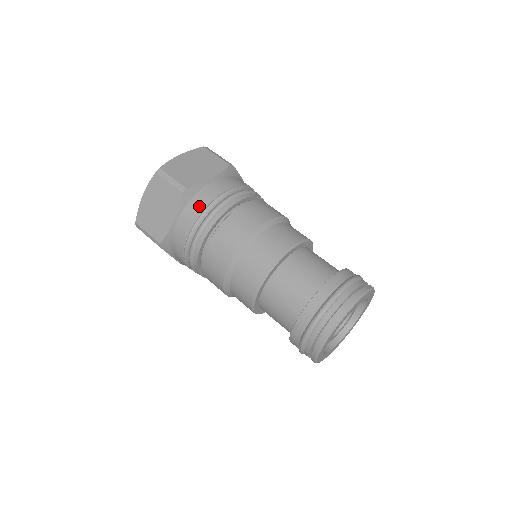
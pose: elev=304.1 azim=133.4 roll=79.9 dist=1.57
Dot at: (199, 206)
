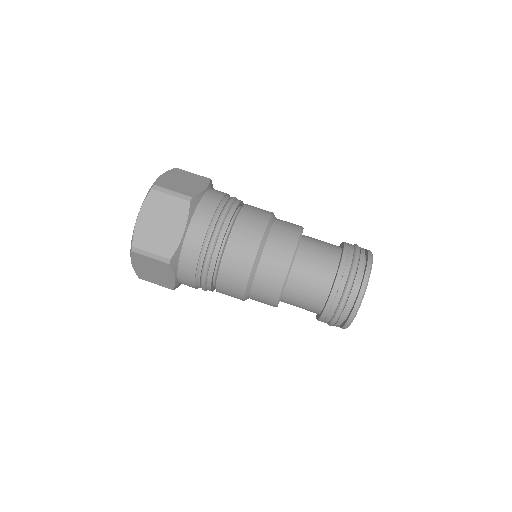
Dot at: (190, 265)
